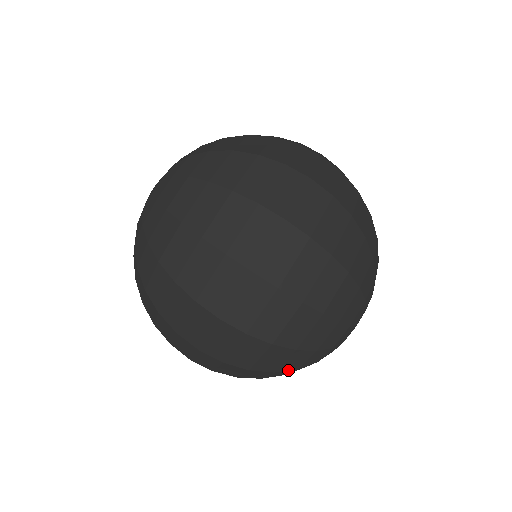
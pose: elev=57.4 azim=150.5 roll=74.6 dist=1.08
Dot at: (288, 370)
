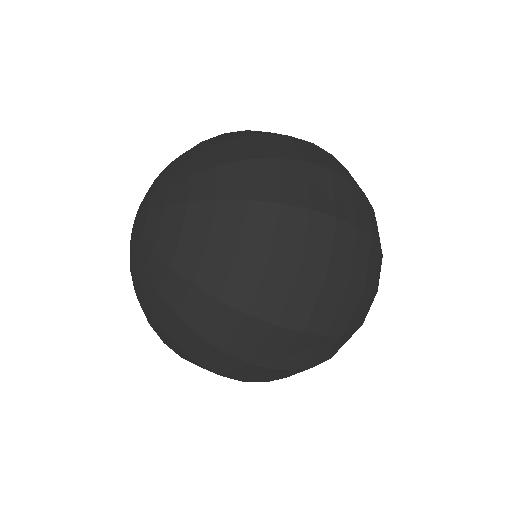
Dot at: occluded
